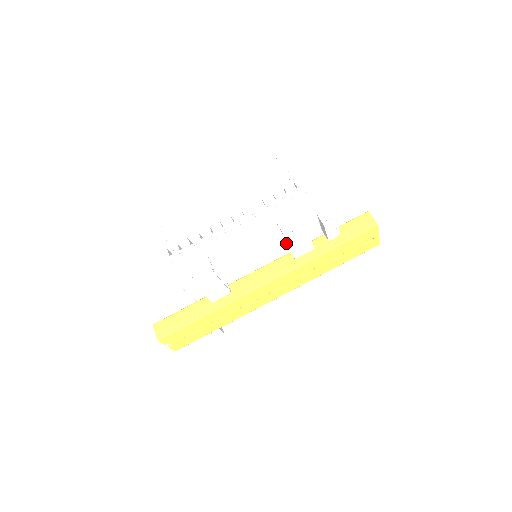
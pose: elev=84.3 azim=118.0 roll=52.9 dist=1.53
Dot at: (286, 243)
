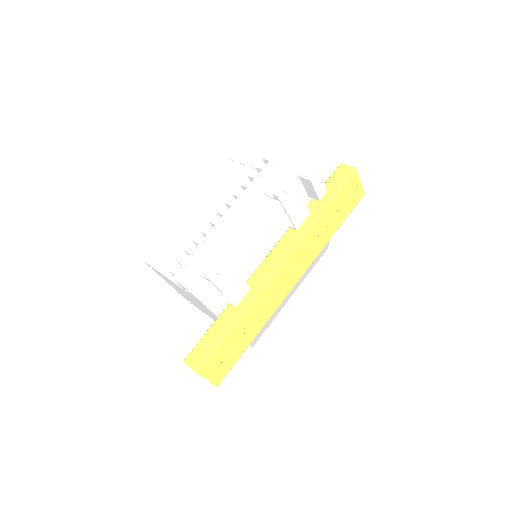
Dot at: (282, 218)
